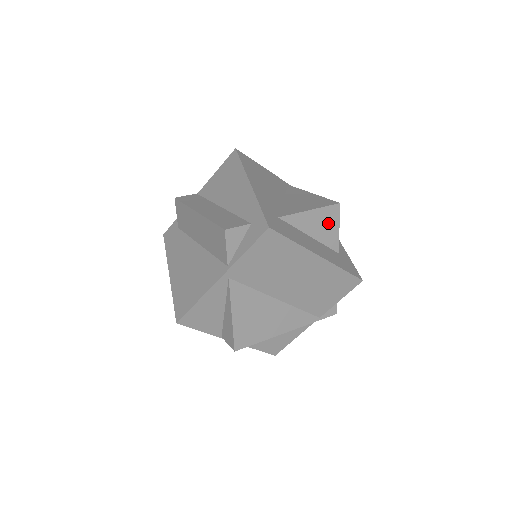
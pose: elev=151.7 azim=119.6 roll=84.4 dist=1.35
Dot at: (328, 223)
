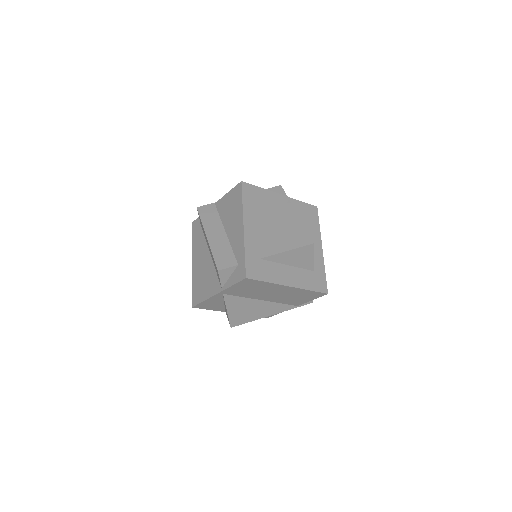
Dot at: (303, 256)
